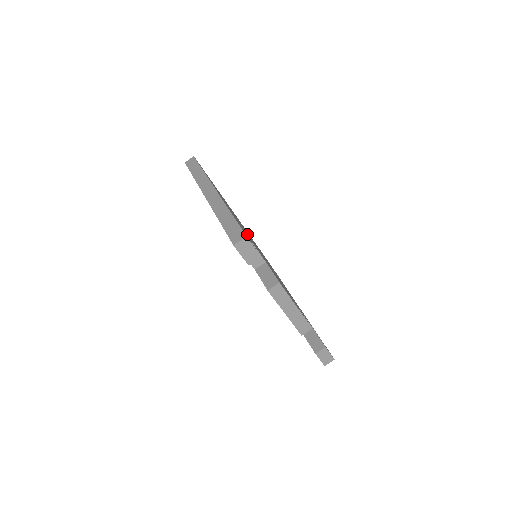
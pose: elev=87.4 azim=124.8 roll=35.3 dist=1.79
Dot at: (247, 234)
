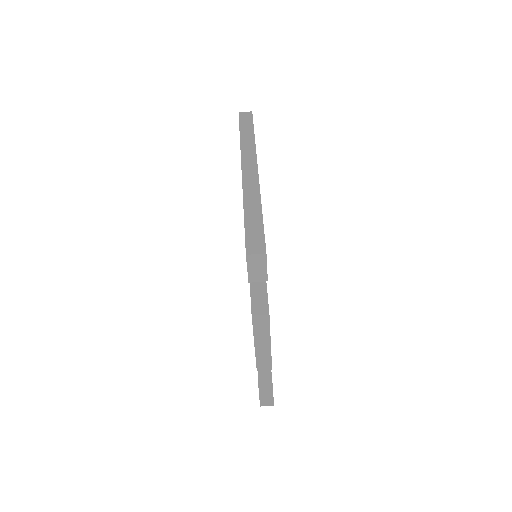
Dot at: occluded
